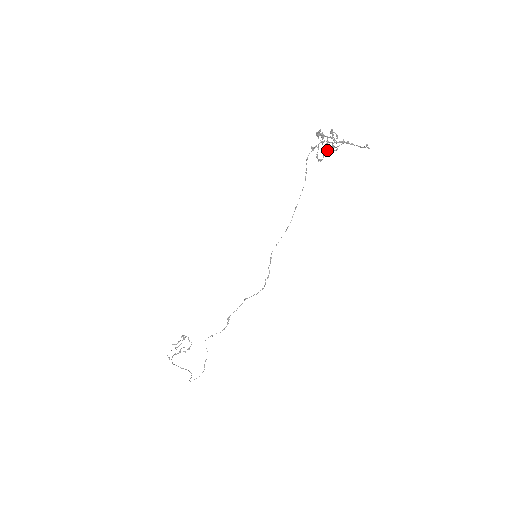
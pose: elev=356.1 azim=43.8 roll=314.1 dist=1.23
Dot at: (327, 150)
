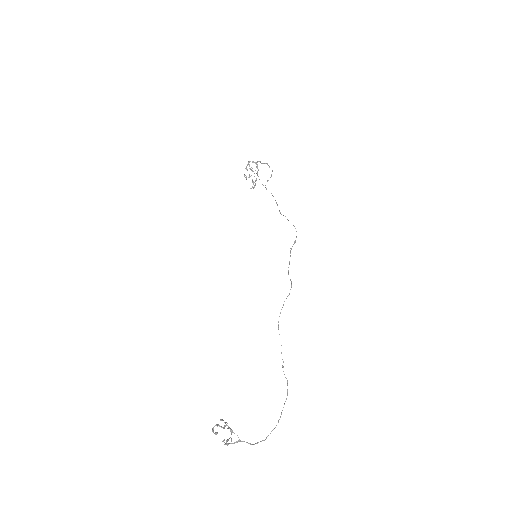
Dot at: occluded
